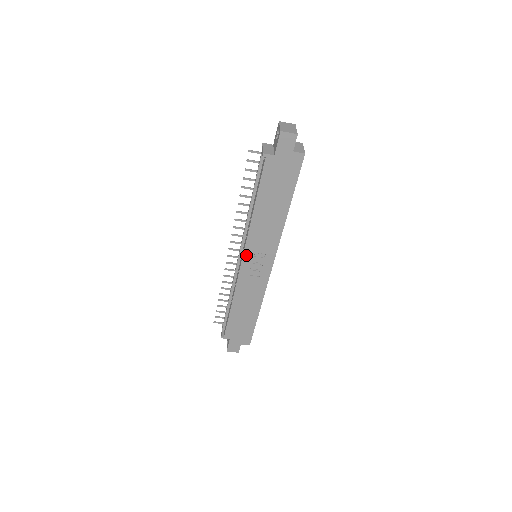
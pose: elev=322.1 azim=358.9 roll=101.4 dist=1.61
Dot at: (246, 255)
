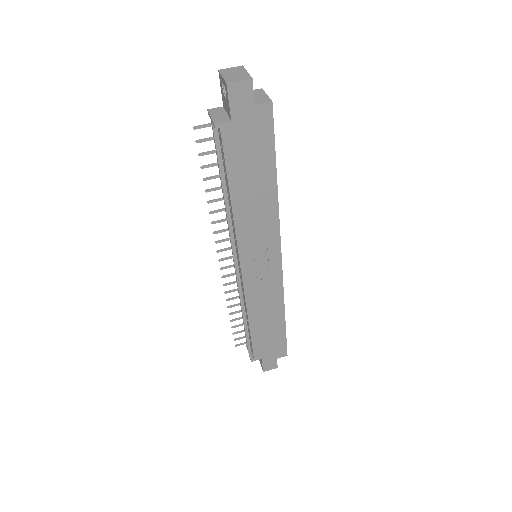
Dot at: (244, 262)
